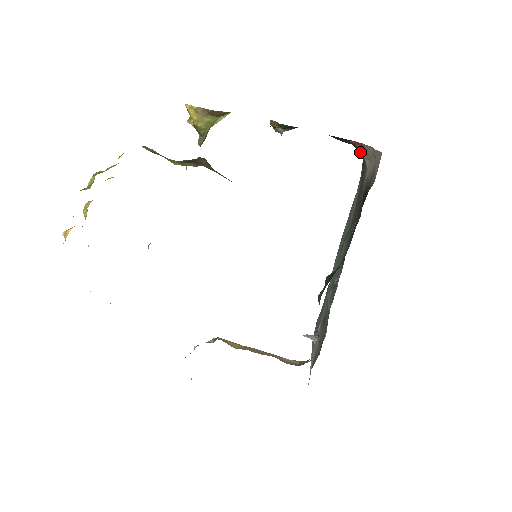
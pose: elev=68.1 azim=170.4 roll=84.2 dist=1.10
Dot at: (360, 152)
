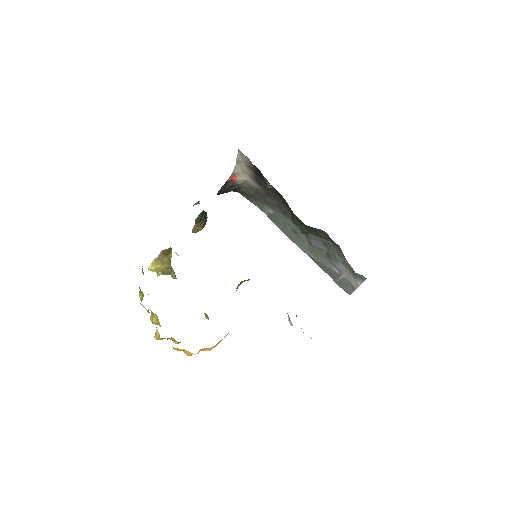
Dot at: (237, 179)
